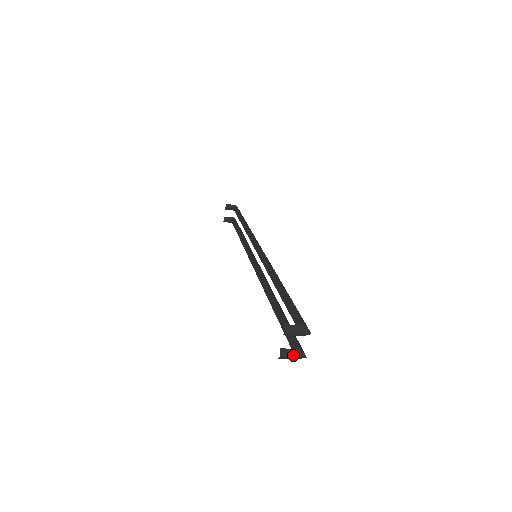
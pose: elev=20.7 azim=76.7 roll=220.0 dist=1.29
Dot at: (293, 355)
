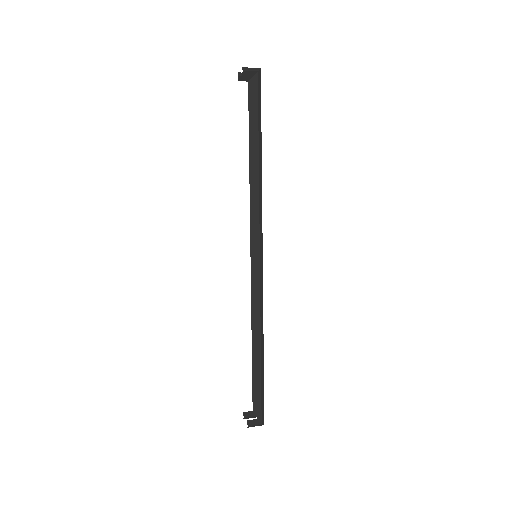
Dot at: occluded
